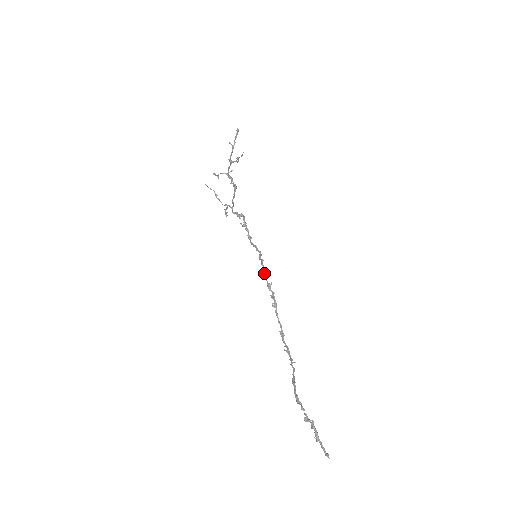
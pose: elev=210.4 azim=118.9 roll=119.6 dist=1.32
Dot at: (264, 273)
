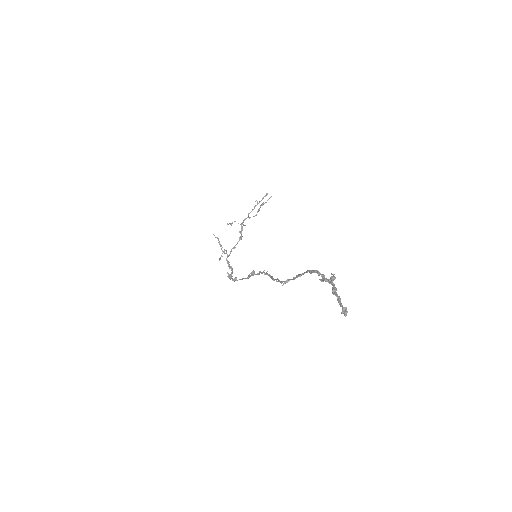
Dot at: (257, 273)
